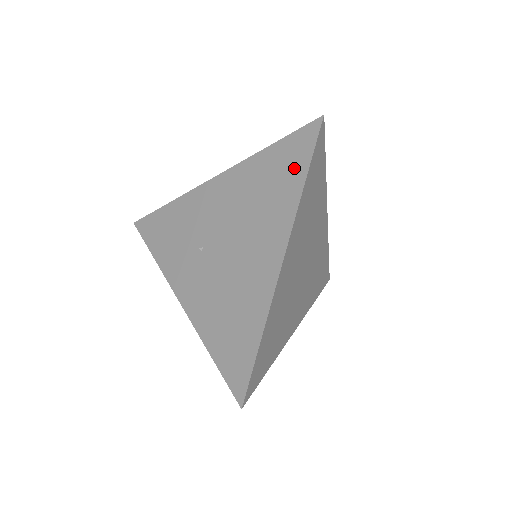
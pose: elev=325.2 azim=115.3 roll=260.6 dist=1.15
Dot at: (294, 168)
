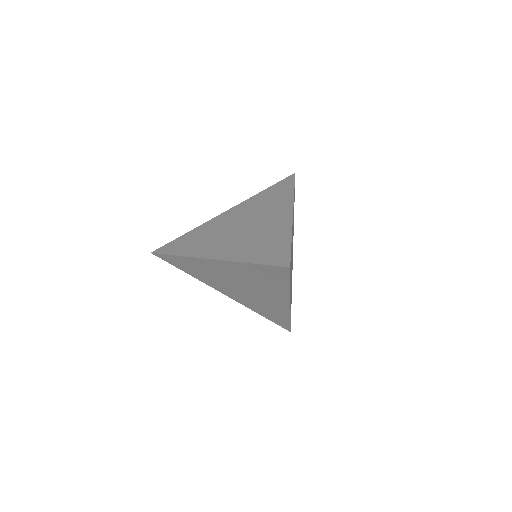
Dot at: (285, 189)
